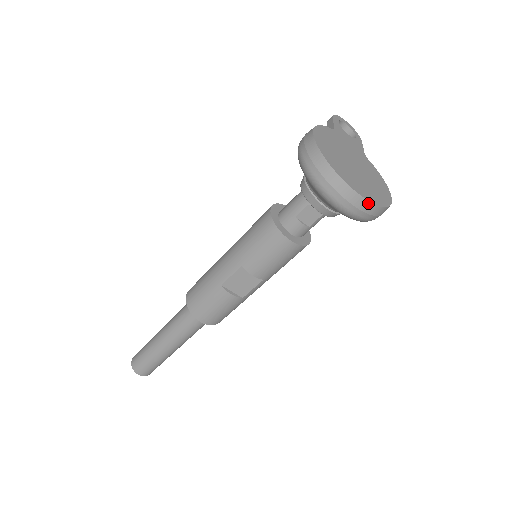
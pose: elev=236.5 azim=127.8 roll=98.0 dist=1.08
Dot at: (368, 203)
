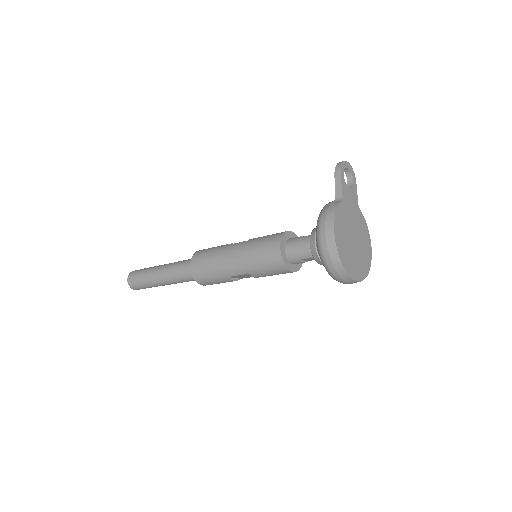
Dot at: occluded
